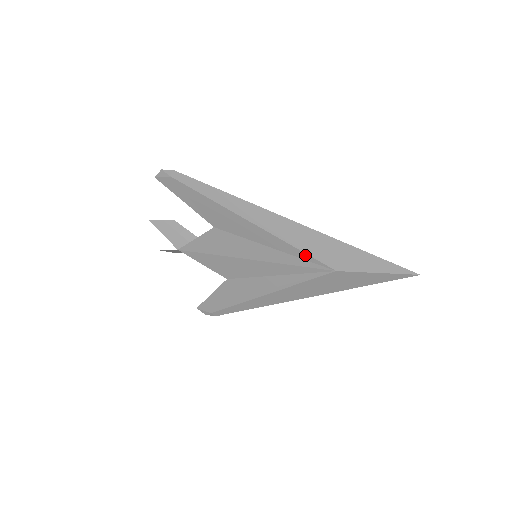
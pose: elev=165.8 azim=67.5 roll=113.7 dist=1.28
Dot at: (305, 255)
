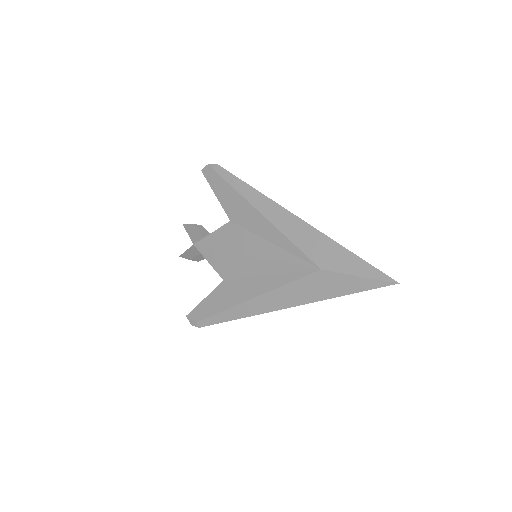
Dot at: (297, 250)
